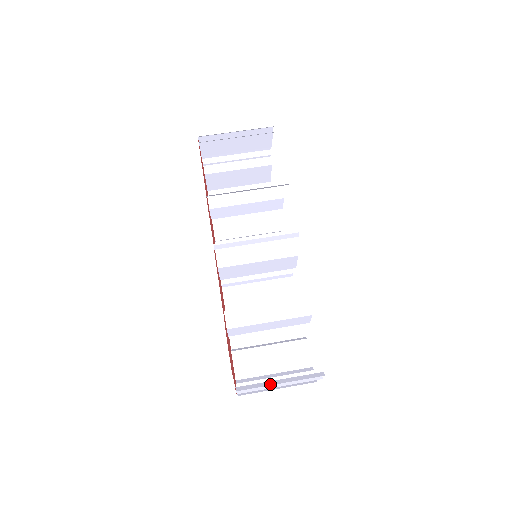
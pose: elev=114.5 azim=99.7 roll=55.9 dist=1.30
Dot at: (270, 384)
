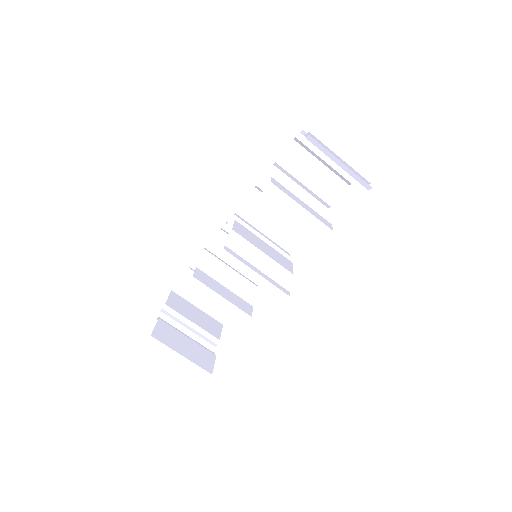
Dot at: (181, 330)
